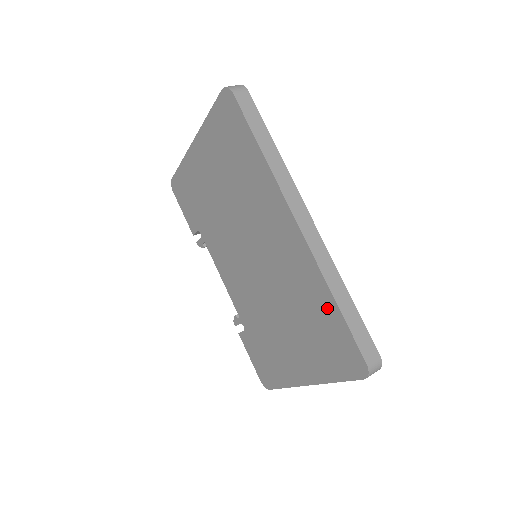
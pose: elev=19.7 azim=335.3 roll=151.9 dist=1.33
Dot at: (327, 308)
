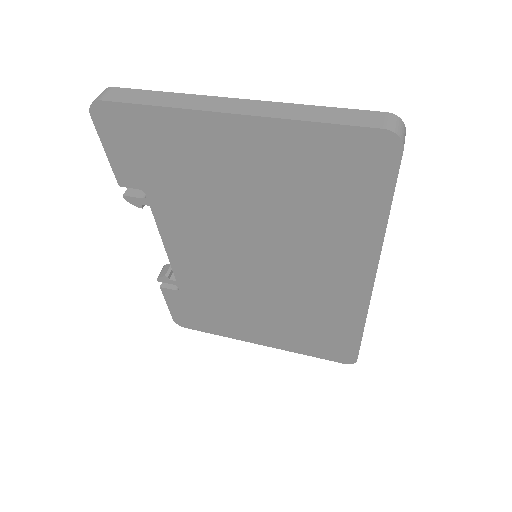
Dot at: (347, 331)
